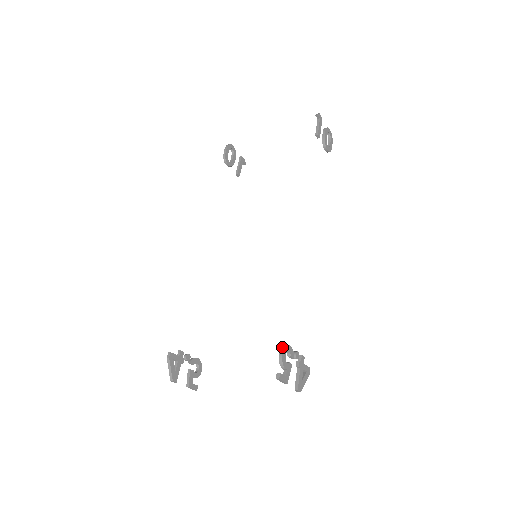
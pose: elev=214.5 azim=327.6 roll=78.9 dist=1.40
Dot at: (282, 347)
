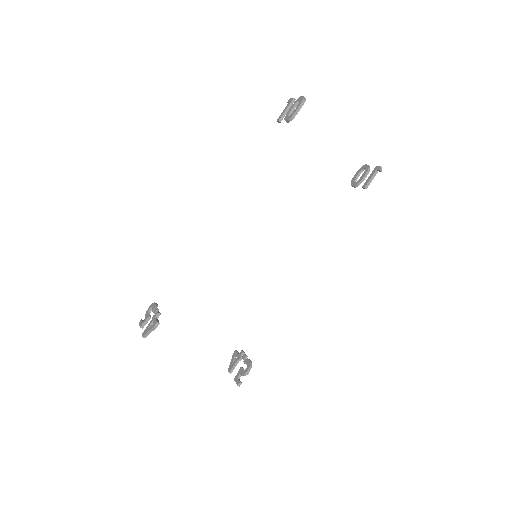
Dot at: (251, 366)
